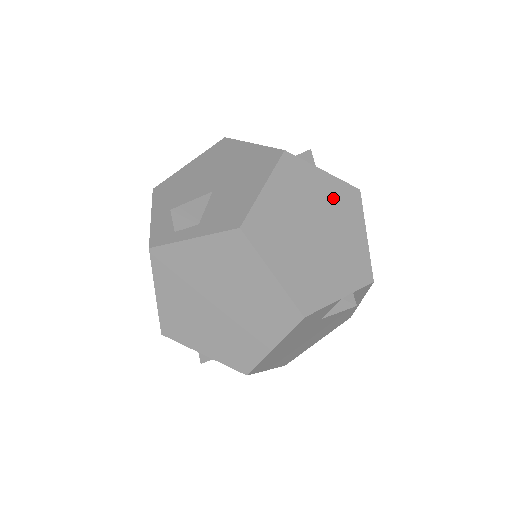
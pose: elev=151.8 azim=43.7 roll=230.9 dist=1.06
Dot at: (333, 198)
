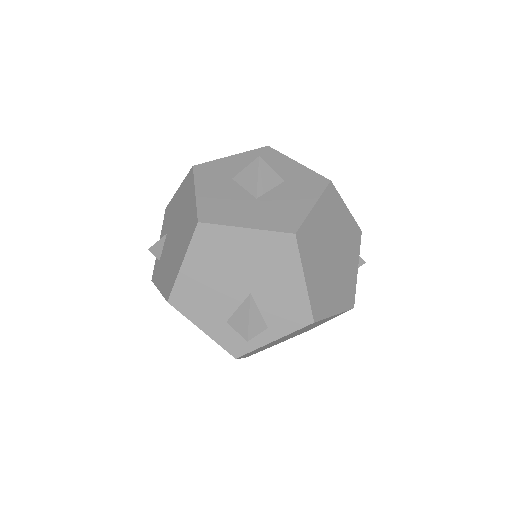
Dot at: (327, 216)
